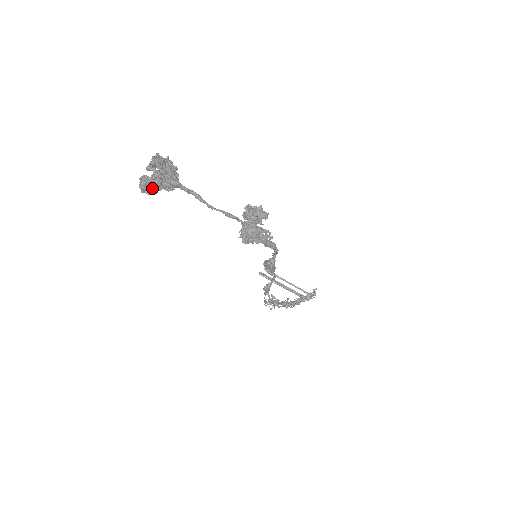
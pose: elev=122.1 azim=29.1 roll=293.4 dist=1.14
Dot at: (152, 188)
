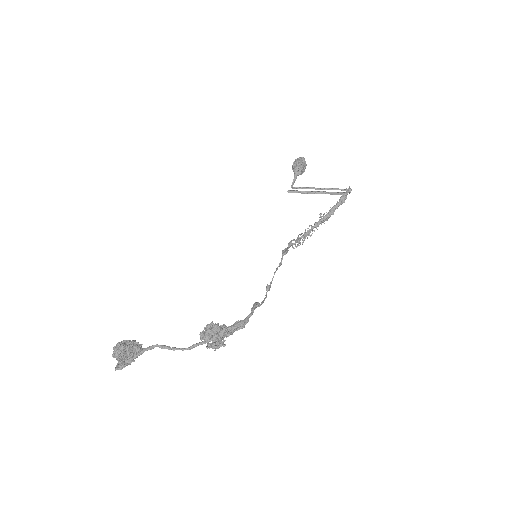
Dot at: occluded
